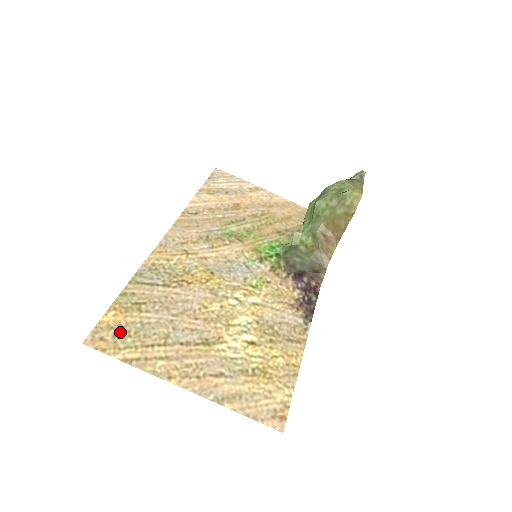
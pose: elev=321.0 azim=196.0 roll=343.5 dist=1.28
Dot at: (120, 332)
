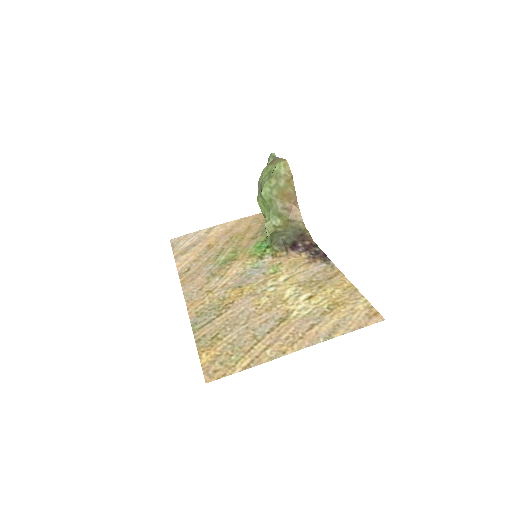
Dot at: (222, 359)
